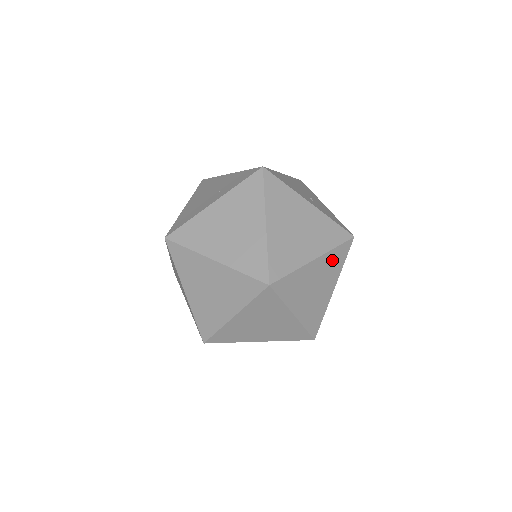
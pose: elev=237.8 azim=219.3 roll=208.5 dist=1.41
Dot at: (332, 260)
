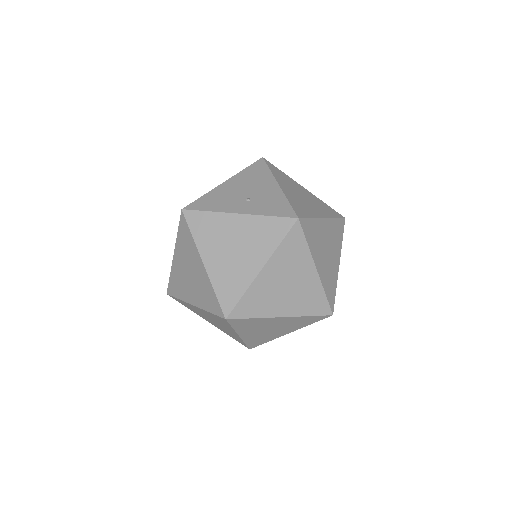
Dot at: (287, 254)
